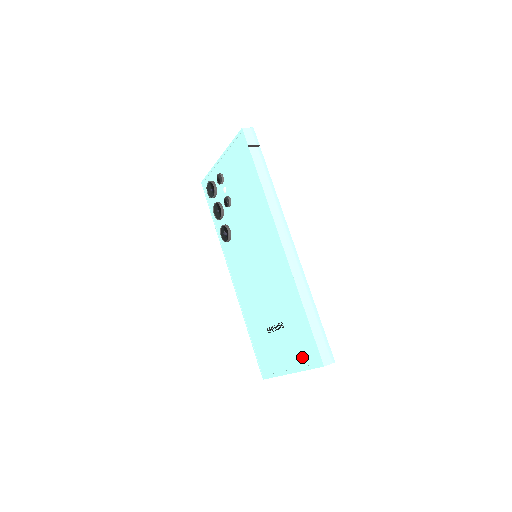
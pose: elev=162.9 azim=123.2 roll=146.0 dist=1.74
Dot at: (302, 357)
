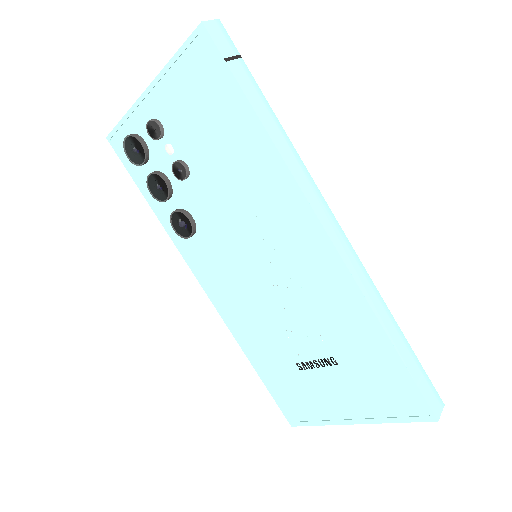
Dot at: (383, 406)
